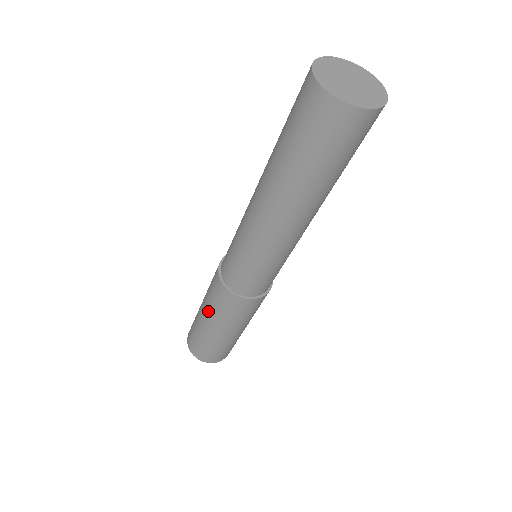
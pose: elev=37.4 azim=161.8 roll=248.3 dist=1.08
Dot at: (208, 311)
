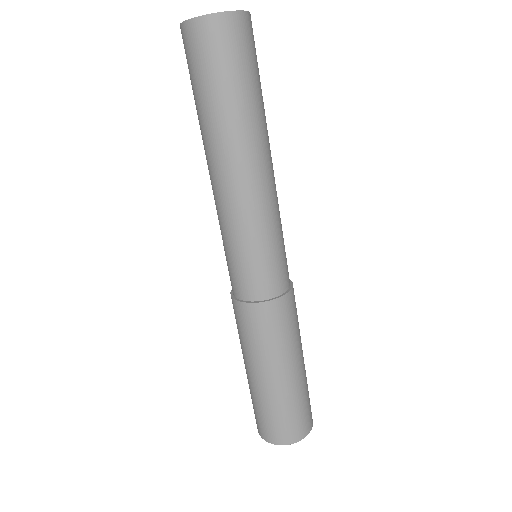
Dot at: (267, 359)
